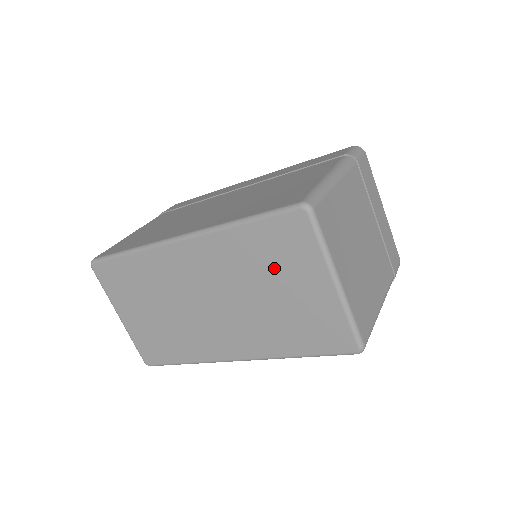
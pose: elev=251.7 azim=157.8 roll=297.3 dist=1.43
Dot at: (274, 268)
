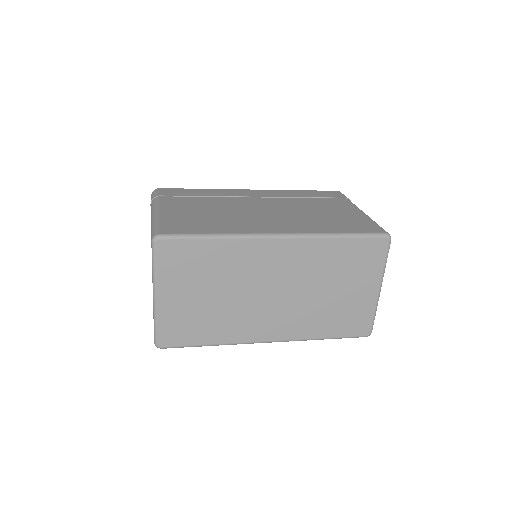
Dot at: (346, 273)
